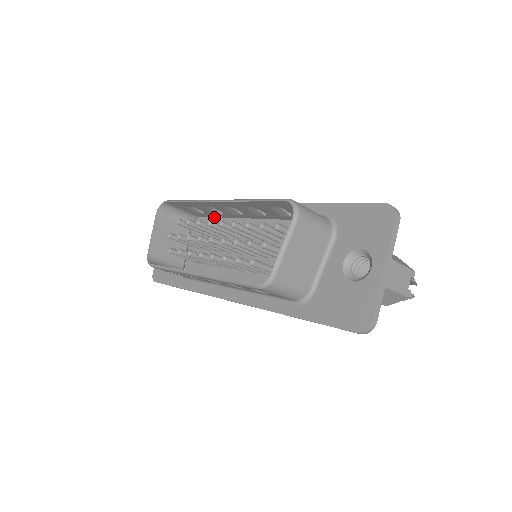
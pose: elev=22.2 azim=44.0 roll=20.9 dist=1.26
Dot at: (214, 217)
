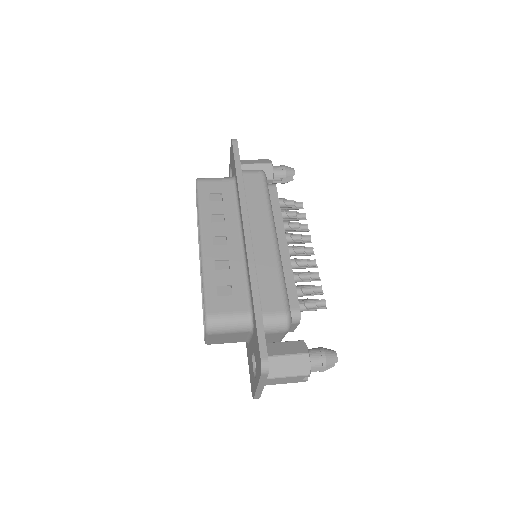
Dot at: occluded
